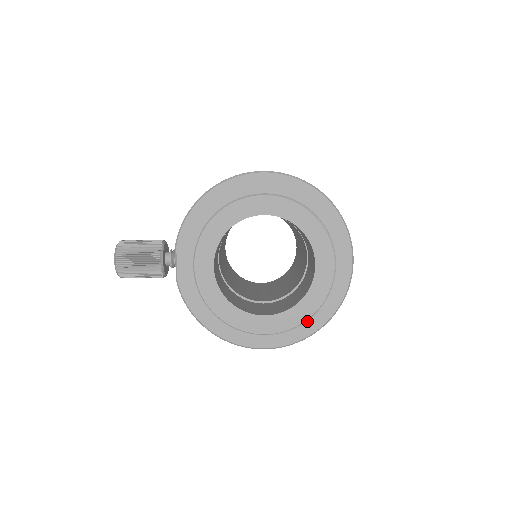
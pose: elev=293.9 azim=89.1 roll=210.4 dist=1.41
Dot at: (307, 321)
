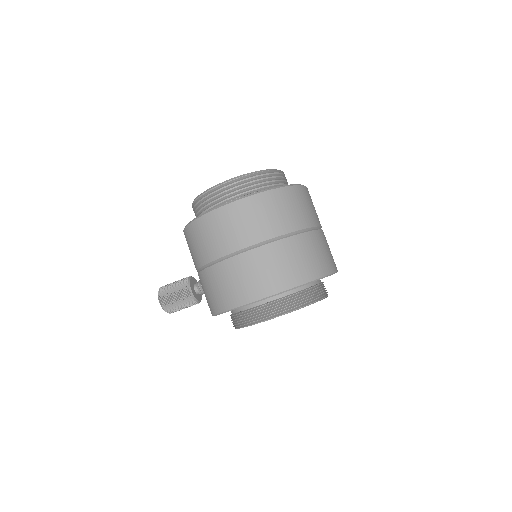
Dot at: occluded
